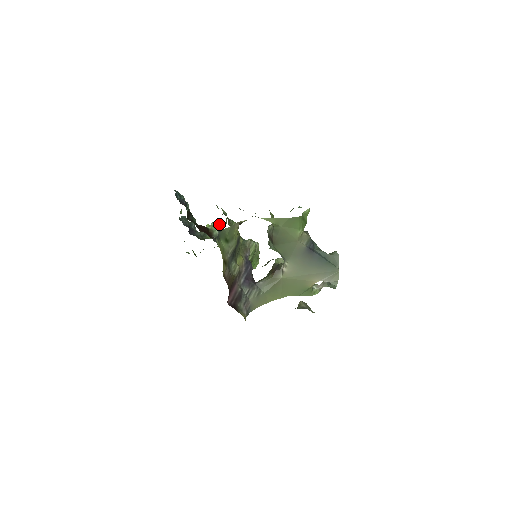
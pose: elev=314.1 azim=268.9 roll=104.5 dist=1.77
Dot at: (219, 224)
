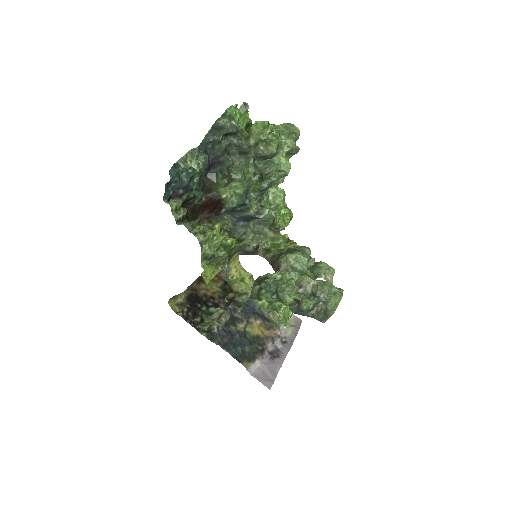
Dot at: (240, 196)
